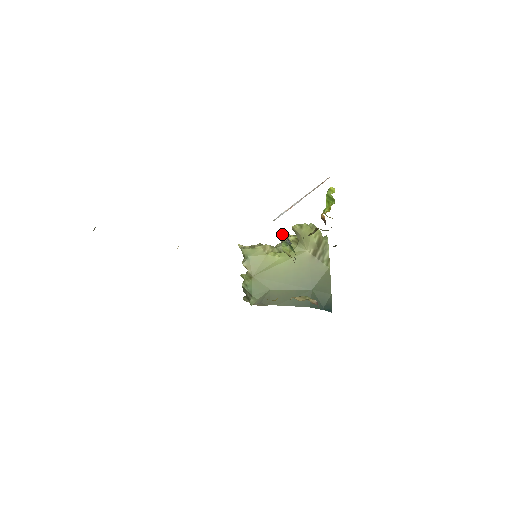
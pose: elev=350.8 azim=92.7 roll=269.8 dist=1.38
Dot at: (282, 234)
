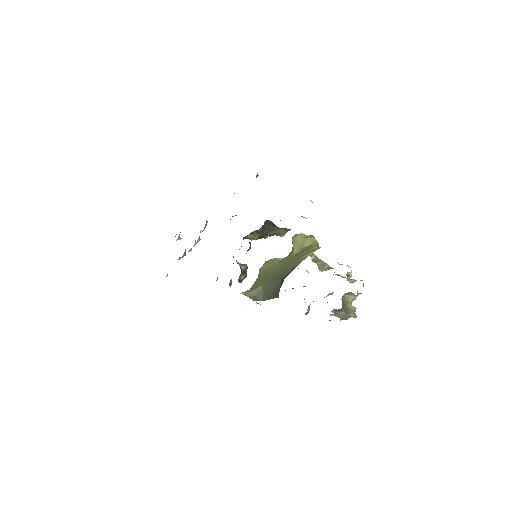
Dot at: occluded
